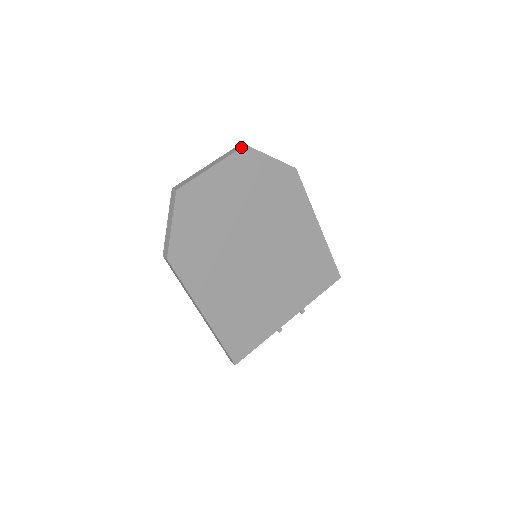
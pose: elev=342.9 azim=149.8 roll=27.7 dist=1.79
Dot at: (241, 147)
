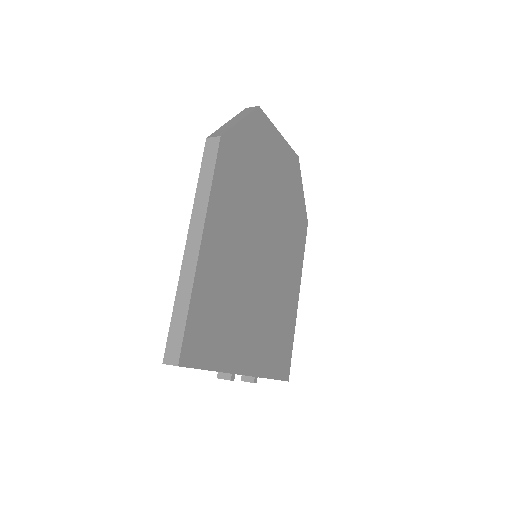
Dot at: occluded
